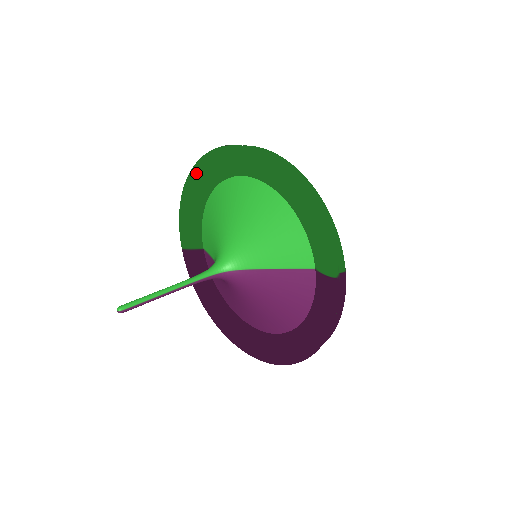
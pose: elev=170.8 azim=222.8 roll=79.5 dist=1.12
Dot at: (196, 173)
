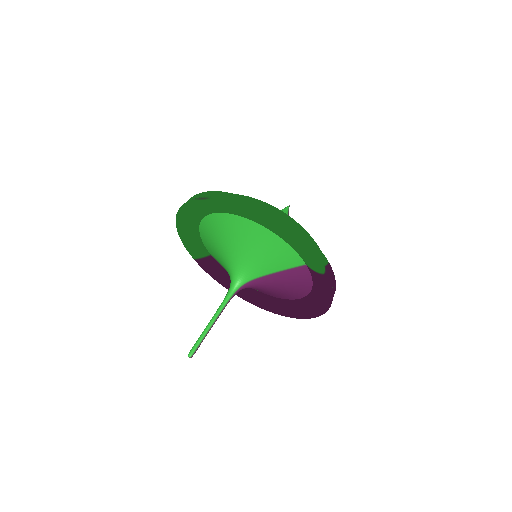
Dot at: (182, 215)
